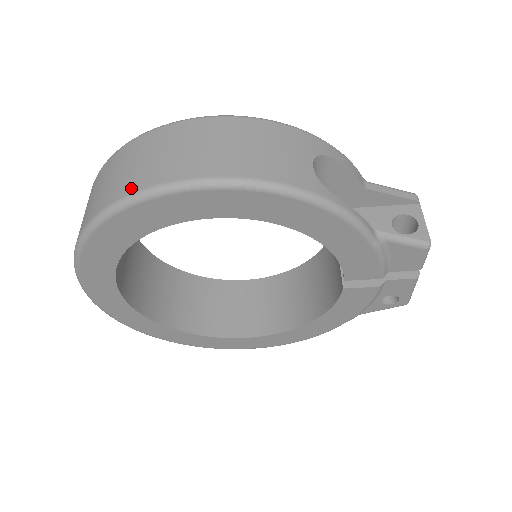
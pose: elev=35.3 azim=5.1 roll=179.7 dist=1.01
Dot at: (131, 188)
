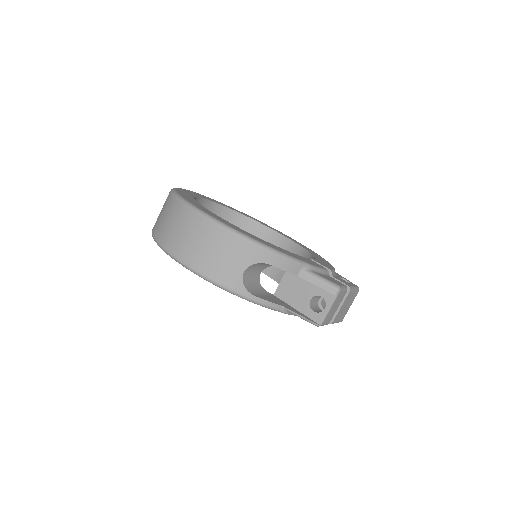
Dot at: (160, 239)
